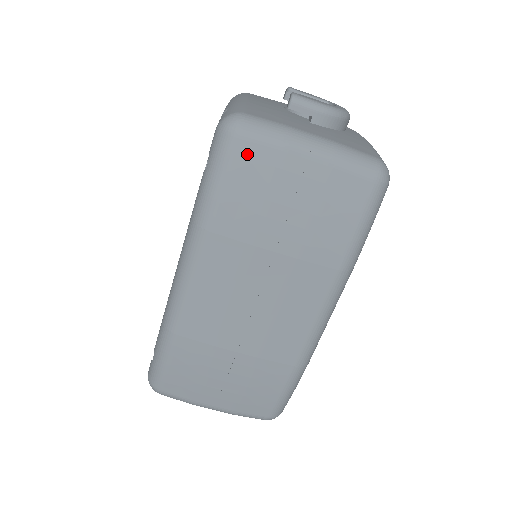
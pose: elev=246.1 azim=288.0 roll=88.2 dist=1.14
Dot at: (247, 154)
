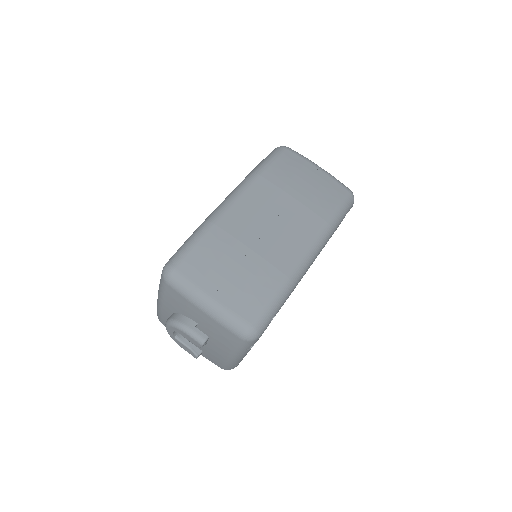
Dot at: (290, 155)
